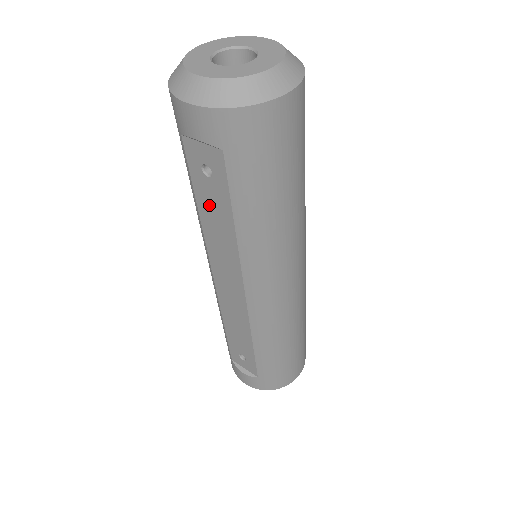
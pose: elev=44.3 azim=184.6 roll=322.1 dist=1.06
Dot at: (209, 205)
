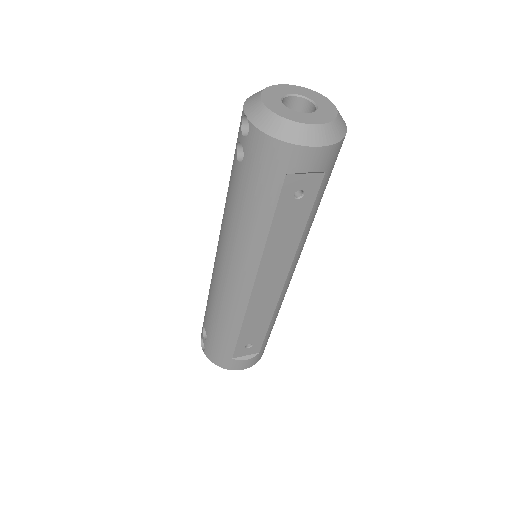
Dot at: (285, 223)
